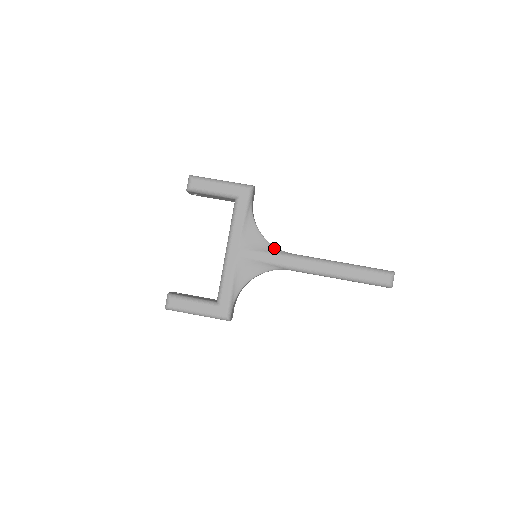
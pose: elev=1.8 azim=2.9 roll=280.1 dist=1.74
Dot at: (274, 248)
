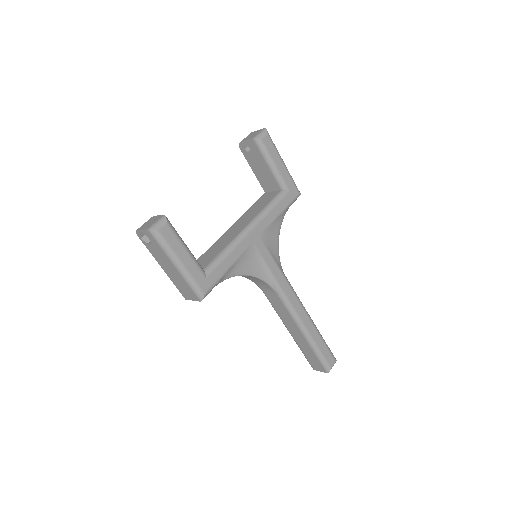
Dot at: (280, 263)
